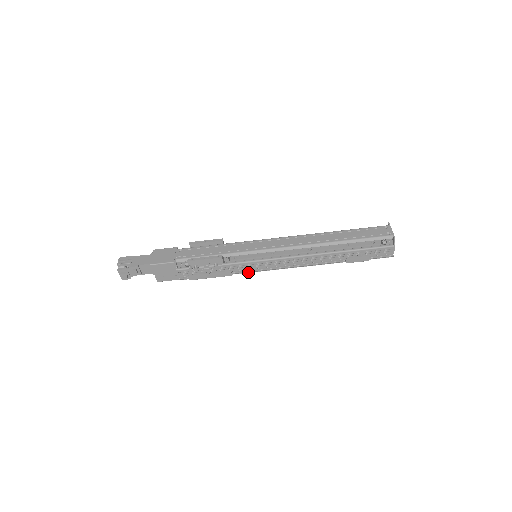
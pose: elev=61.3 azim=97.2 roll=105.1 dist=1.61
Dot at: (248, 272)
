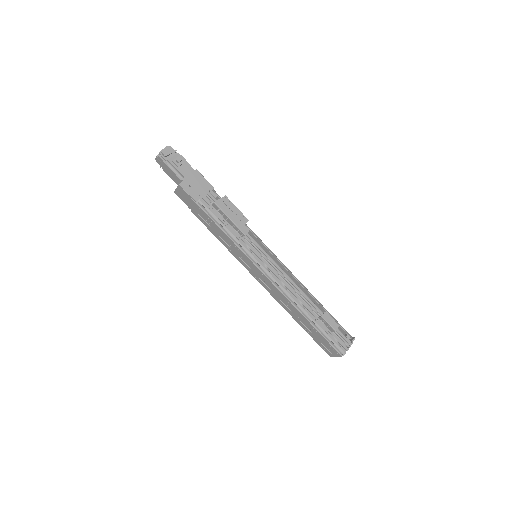
Dot at: (246, 254)
